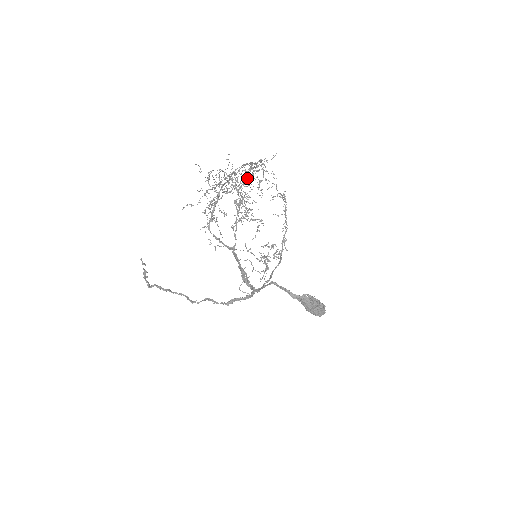
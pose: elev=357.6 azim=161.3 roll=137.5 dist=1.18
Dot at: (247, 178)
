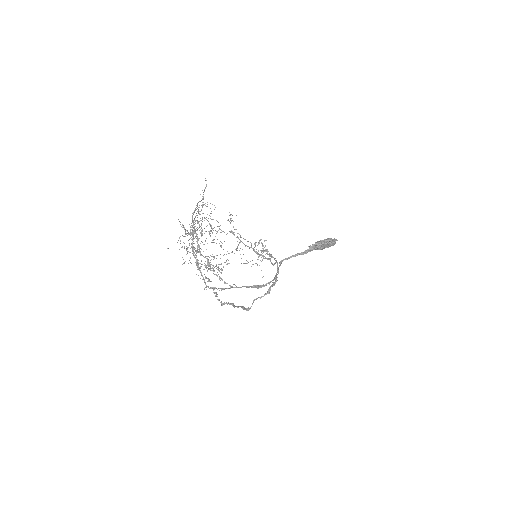
Dot at: occluded
